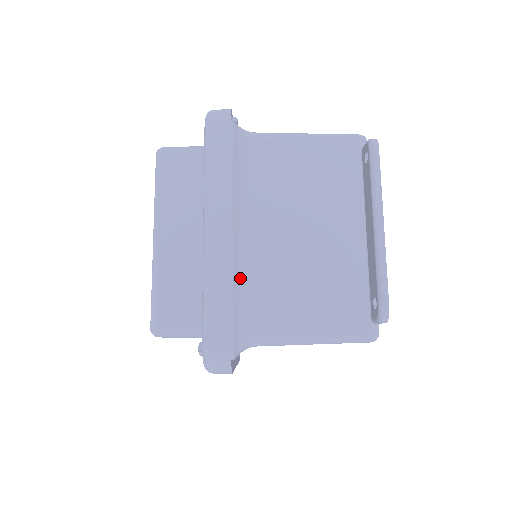
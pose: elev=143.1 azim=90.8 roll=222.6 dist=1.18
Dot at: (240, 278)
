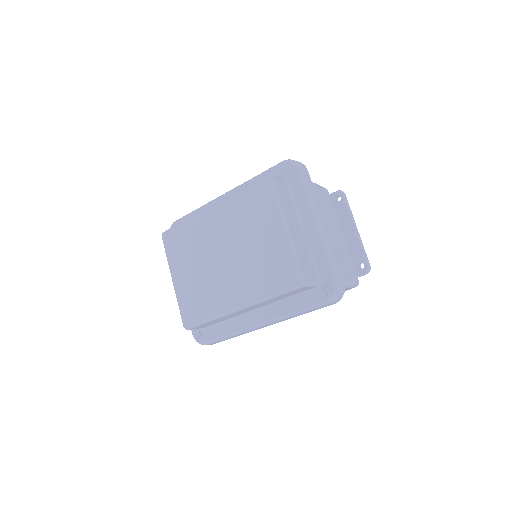
Dot at: occluded
